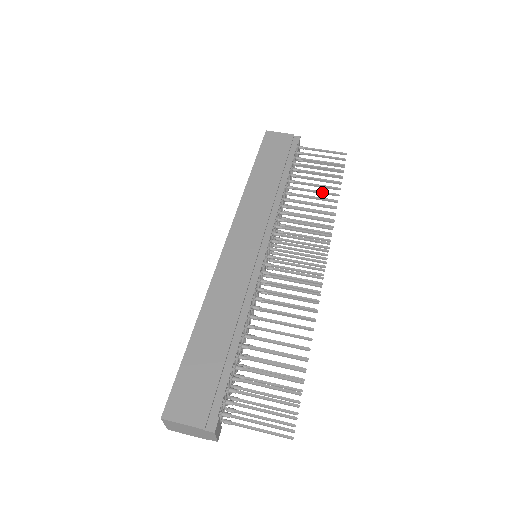
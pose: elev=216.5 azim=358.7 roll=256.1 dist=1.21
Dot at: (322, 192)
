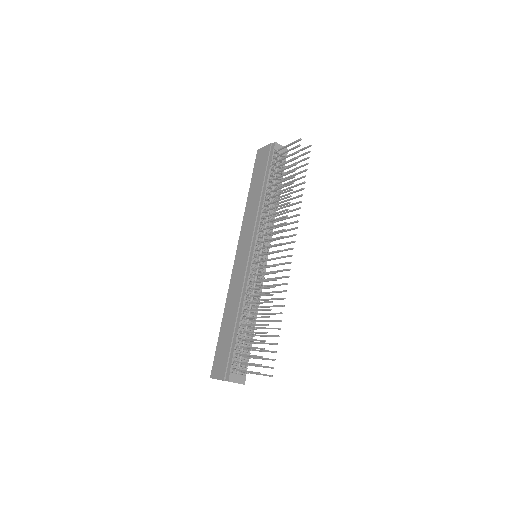
Dot at: (284, 186)
